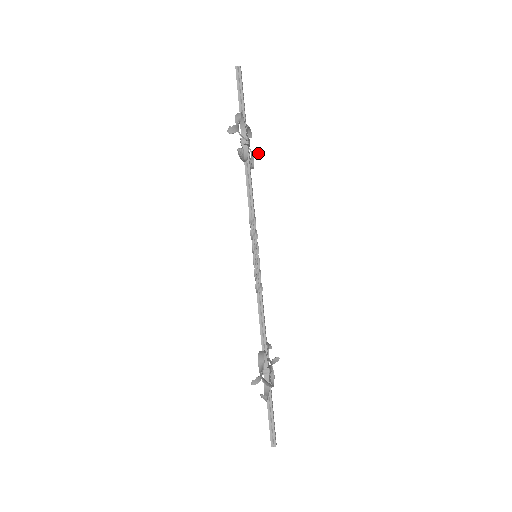
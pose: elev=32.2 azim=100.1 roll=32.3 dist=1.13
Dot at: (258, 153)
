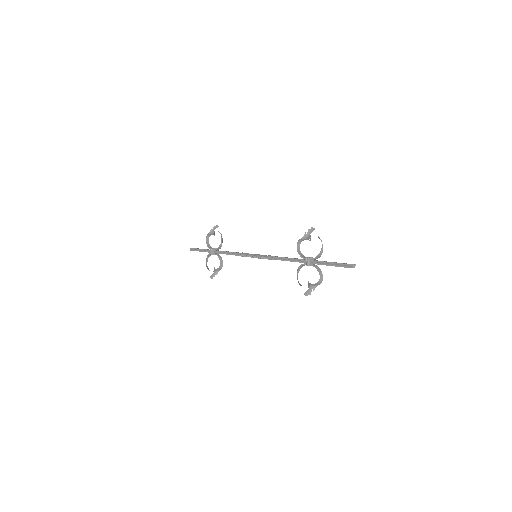
Dot at: (313, 229)
